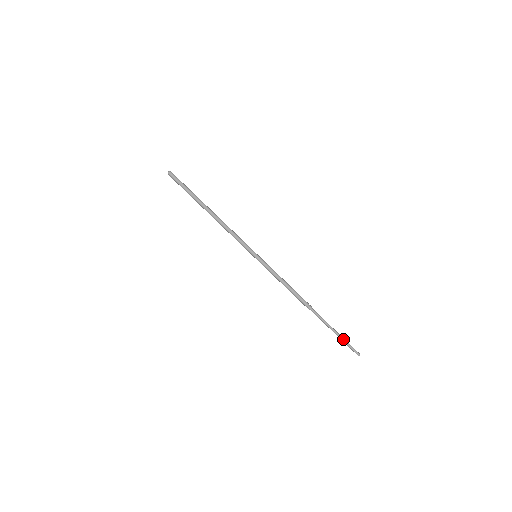
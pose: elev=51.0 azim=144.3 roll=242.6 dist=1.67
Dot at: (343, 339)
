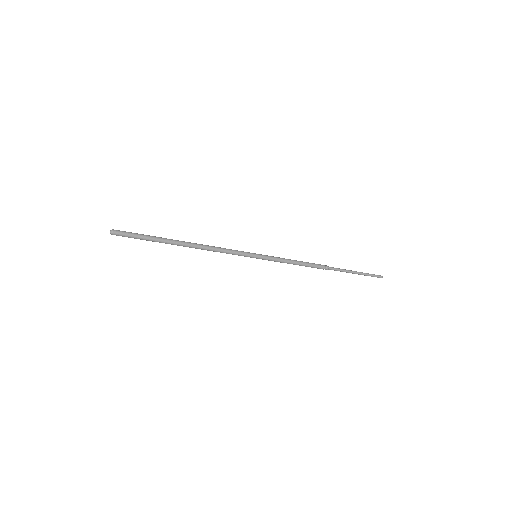
Dot at: (365, 275)
